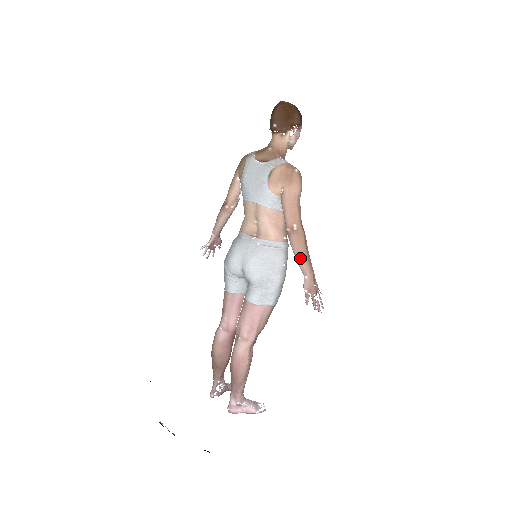
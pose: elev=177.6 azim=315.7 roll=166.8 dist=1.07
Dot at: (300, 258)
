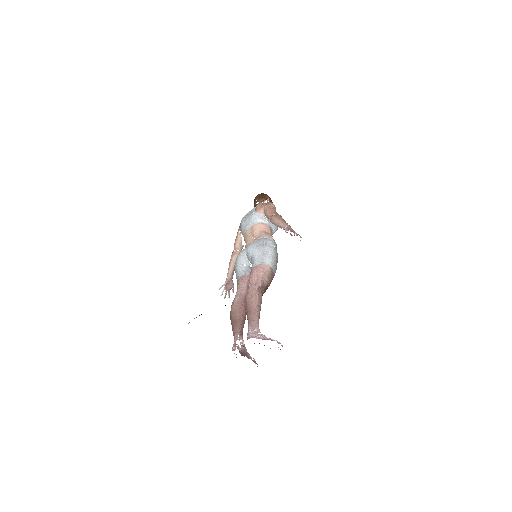
Dot at: (280, 222)
